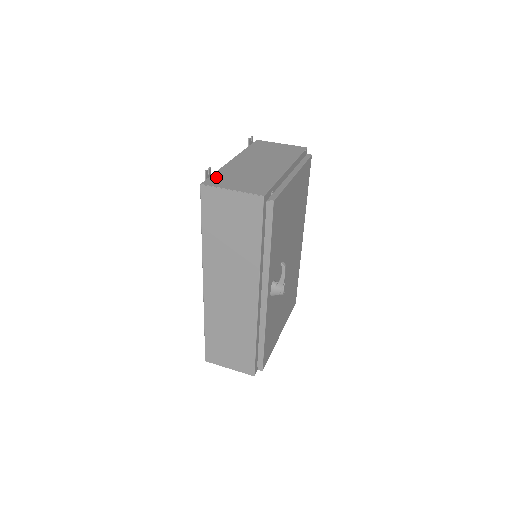
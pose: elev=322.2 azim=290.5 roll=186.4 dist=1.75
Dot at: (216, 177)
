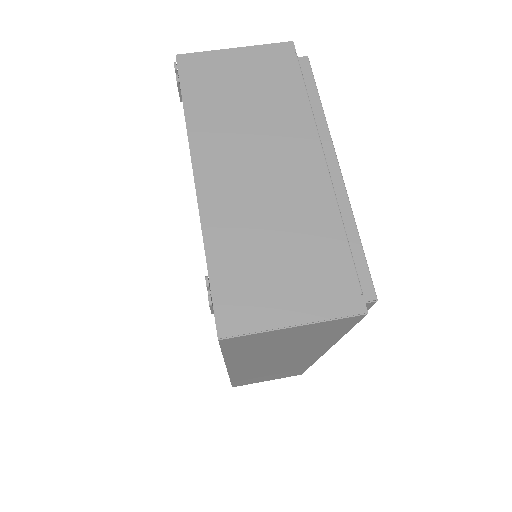
Dot at: (226, 287)
